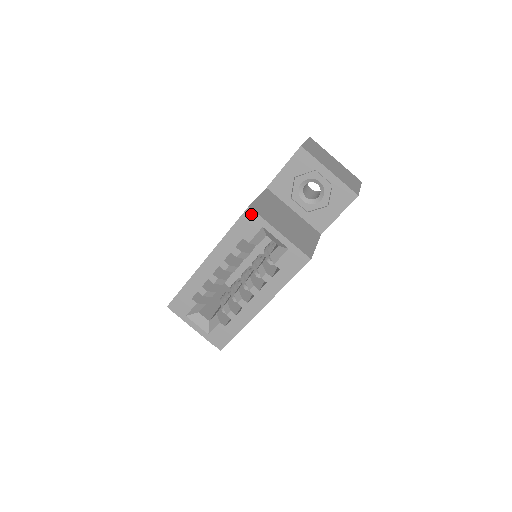
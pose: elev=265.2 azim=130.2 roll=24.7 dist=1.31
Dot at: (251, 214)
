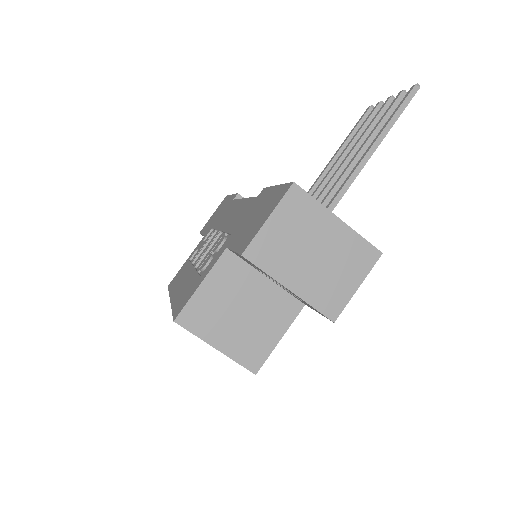
Dot at: (180, 324)
